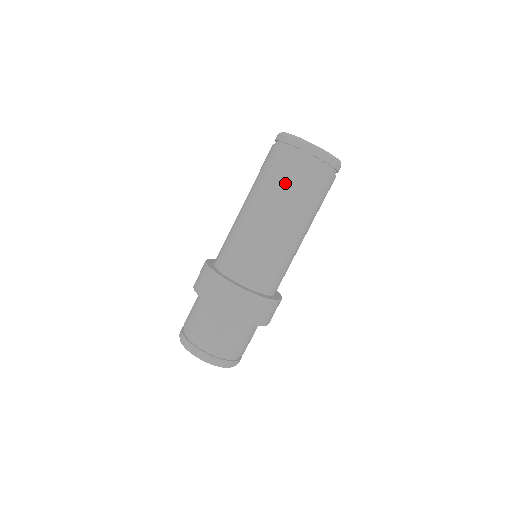
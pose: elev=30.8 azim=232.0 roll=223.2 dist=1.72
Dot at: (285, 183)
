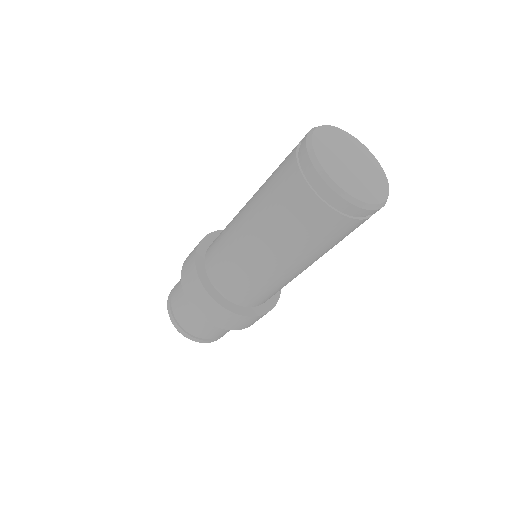
Dot at: (299, 230)
